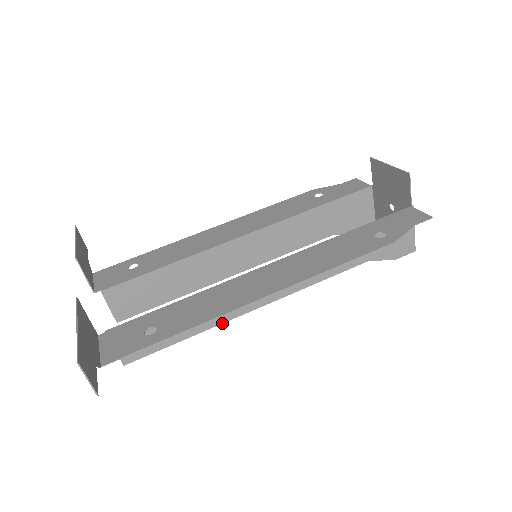
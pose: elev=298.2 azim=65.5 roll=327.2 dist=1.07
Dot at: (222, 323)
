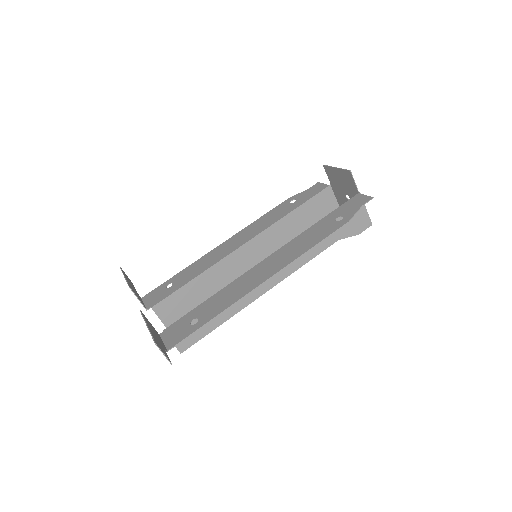
Dot at: occluded
